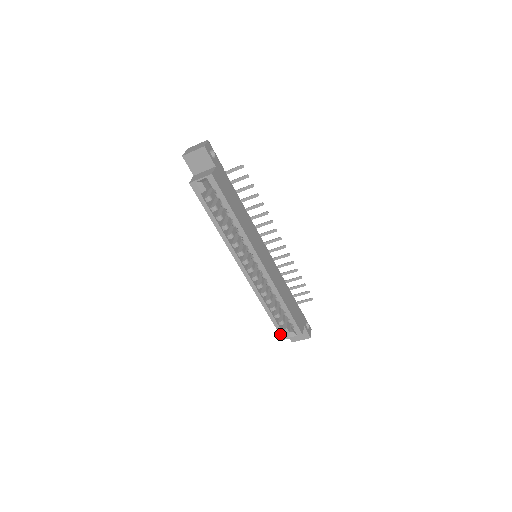
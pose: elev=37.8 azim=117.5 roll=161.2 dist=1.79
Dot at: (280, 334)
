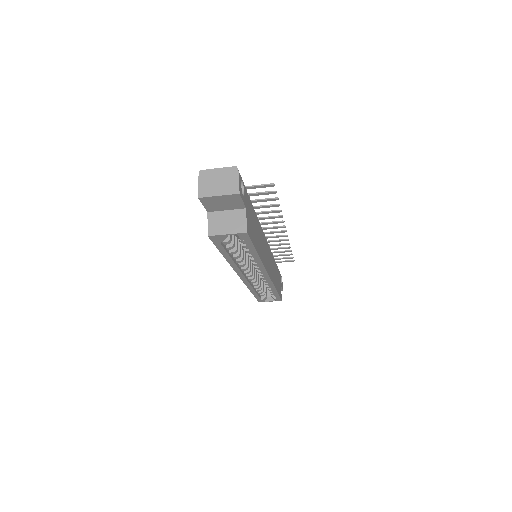
Dot at: (258, 300)
